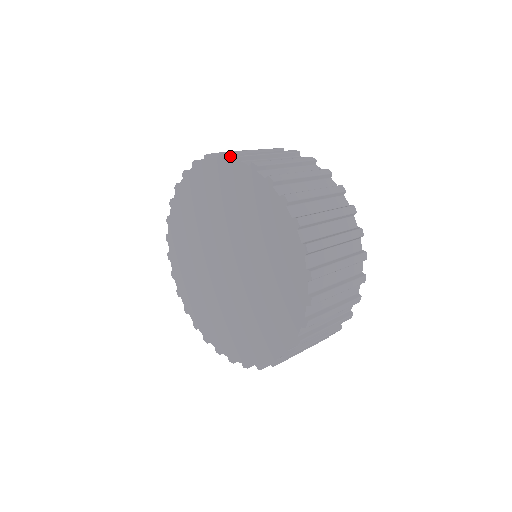
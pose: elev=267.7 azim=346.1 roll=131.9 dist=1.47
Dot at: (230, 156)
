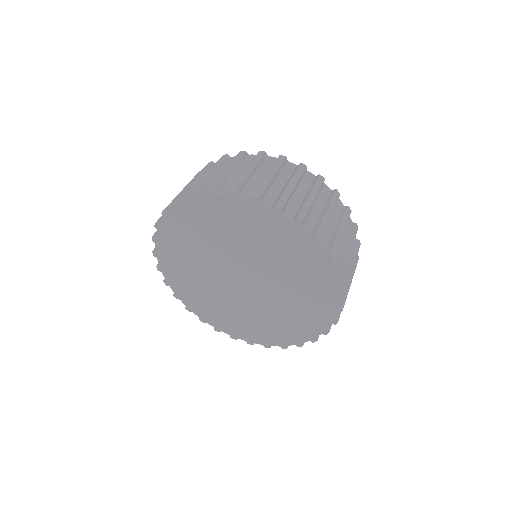
Dot at: (218, 191)
